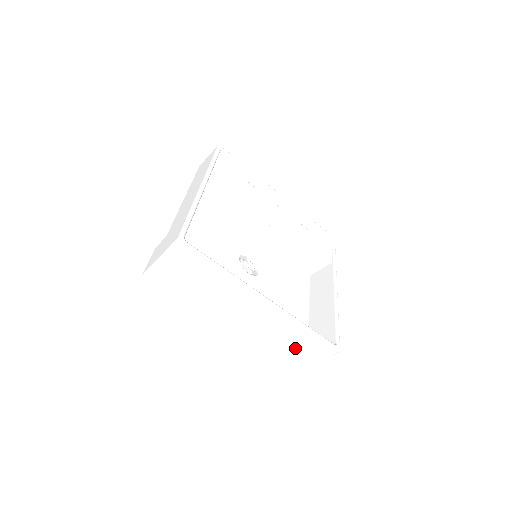
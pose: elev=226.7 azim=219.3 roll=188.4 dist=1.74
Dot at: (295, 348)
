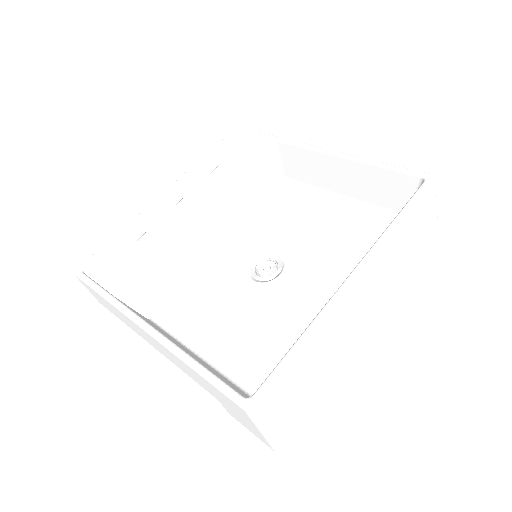
Dot at: (413, 239)
